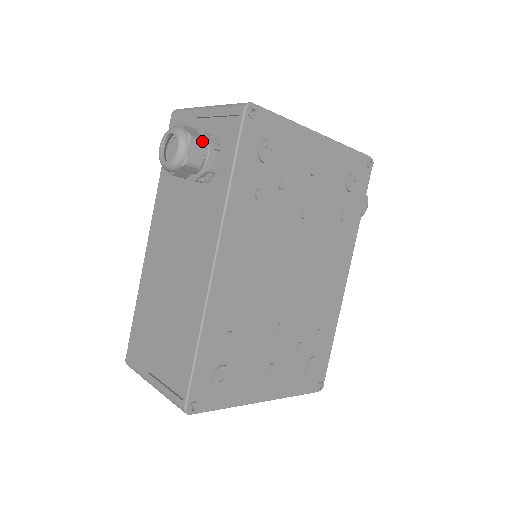
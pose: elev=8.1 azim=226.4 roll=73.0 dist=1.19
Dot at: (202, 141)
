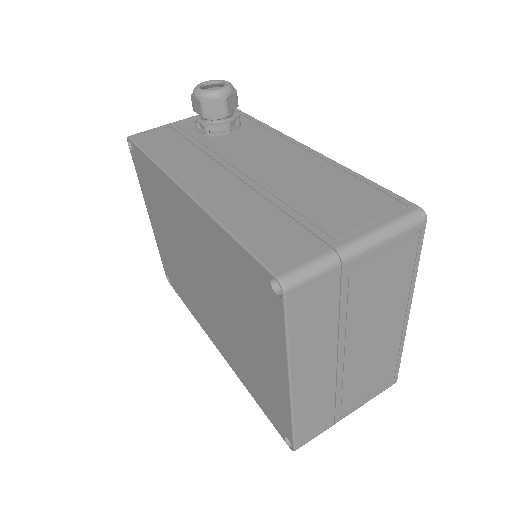
Dot at: occluded
